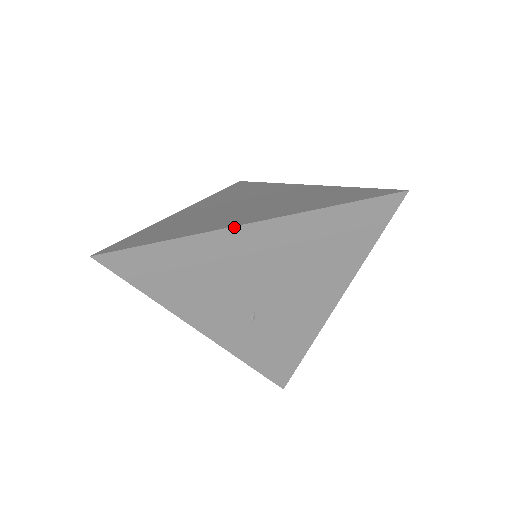
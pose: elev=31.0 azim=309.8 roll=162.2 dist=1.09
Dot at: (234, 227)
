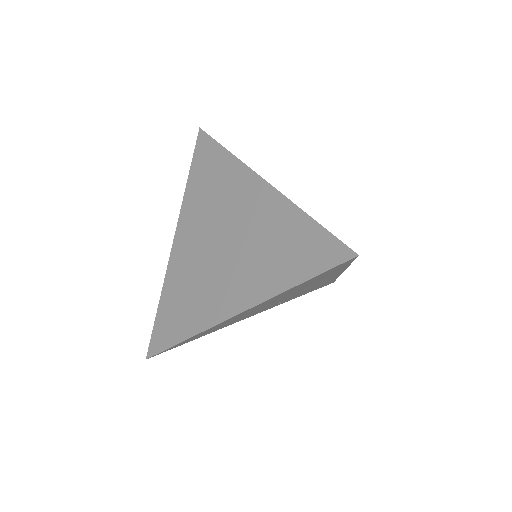
Dot at: (224, 321)
